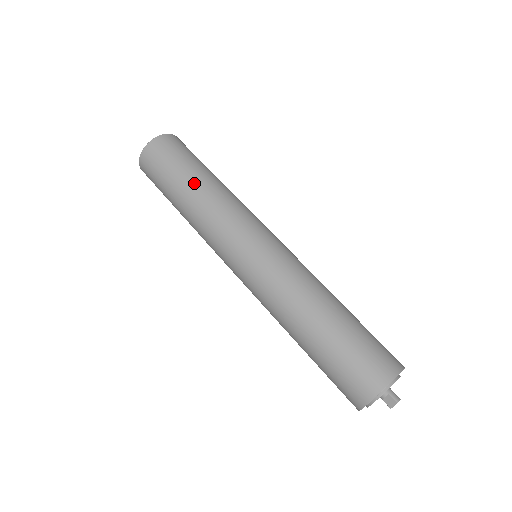
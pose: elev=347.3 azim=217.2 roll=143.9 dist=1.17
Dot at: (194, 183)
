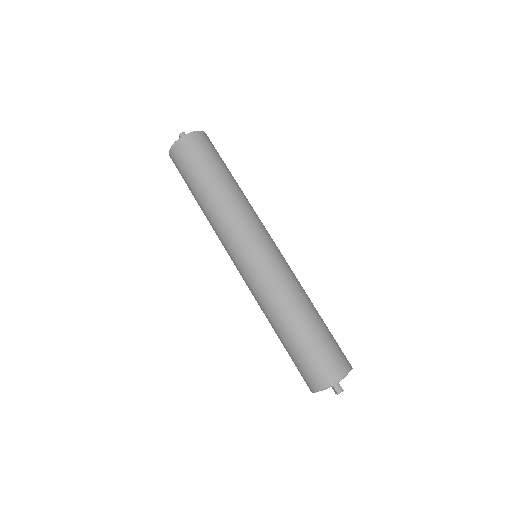
Dot at: (203, 194)
